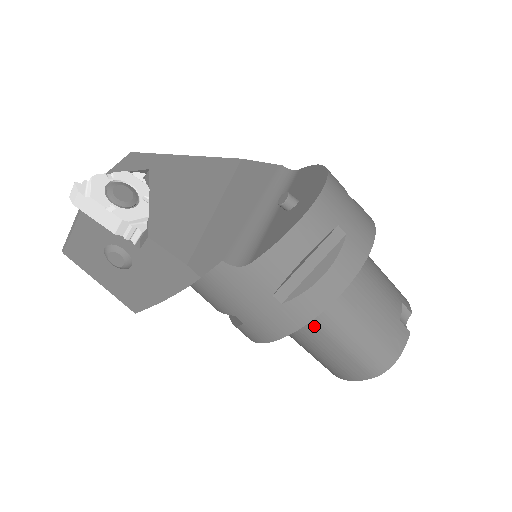
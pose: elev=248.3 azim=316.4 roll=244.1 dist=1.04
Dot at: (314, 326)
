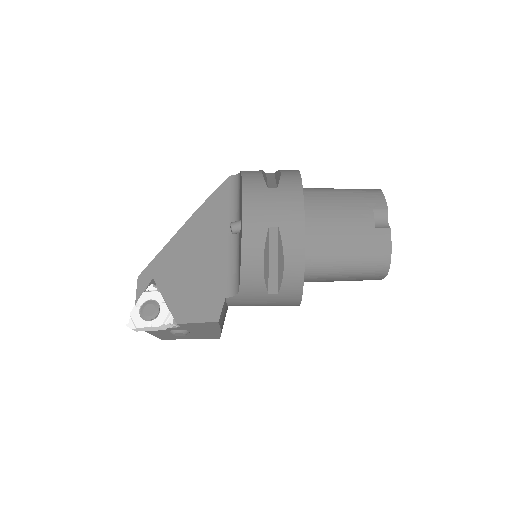
Dot at: (317, 279)
